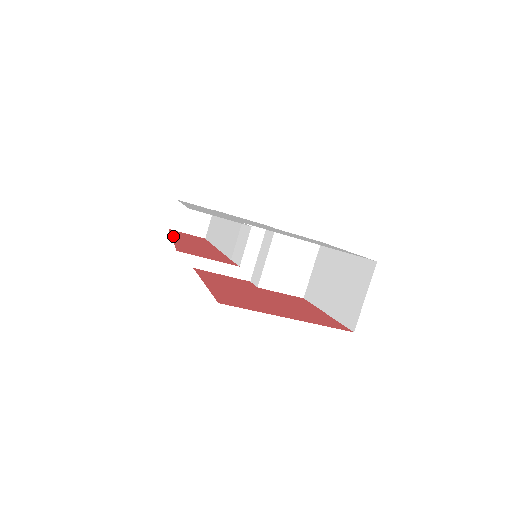
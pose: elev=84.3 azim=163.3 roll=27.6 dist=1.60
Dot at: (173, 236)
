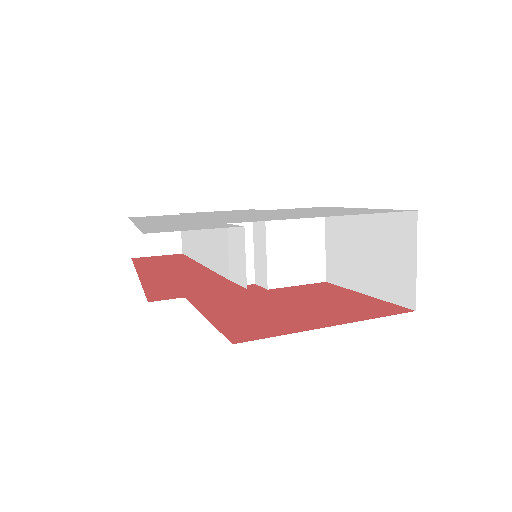
Dot at: (139, 270)
